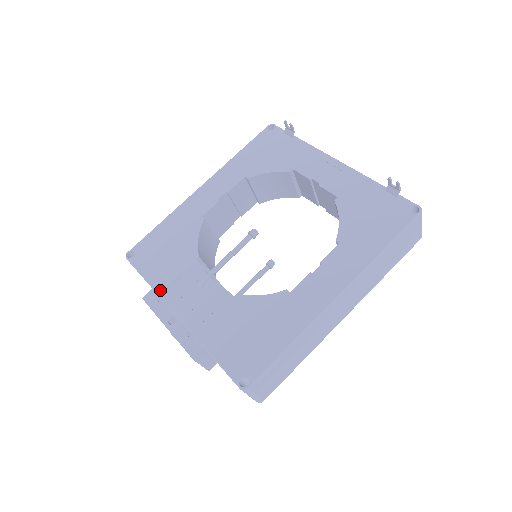
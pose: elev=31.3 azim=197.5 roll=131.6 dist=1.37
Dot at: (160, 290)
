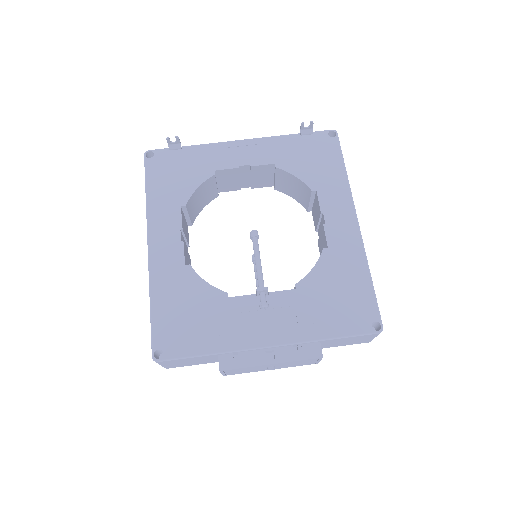
Dot at: (231, 347)
